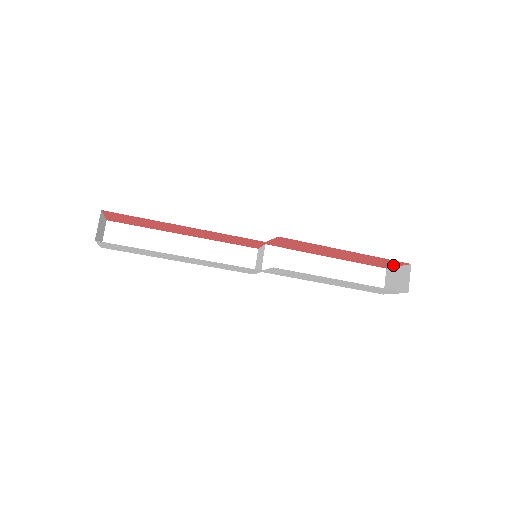
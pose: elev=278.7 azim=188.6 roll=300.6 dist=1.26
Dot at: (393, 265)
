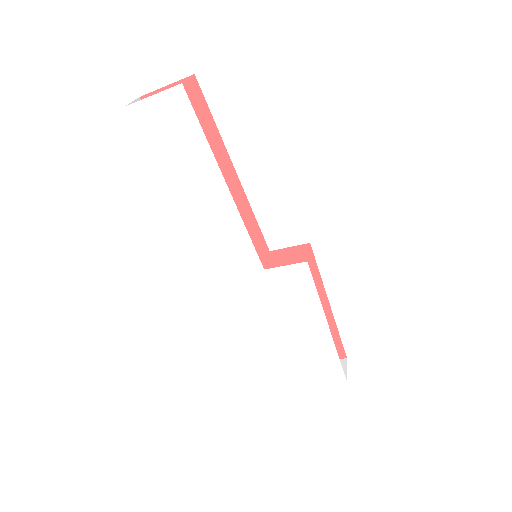
Dot at: occluded
